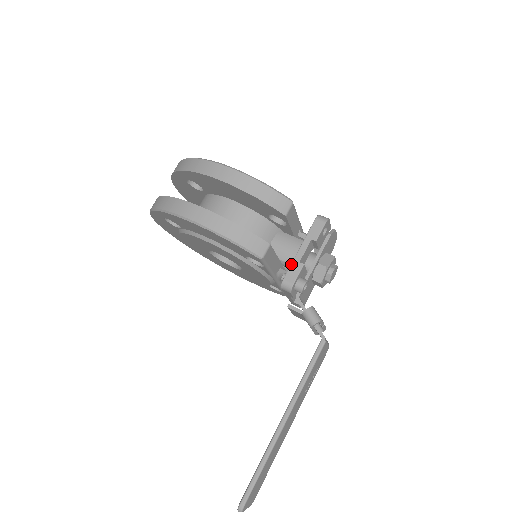
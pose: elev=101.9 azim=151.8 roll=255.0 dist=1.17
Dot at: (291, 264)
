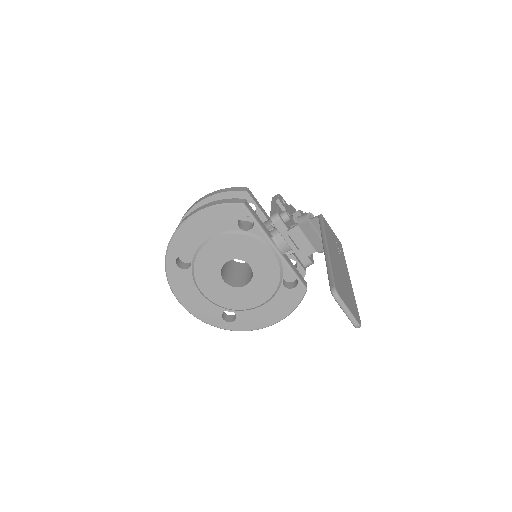
Dot at: (270, 212)
